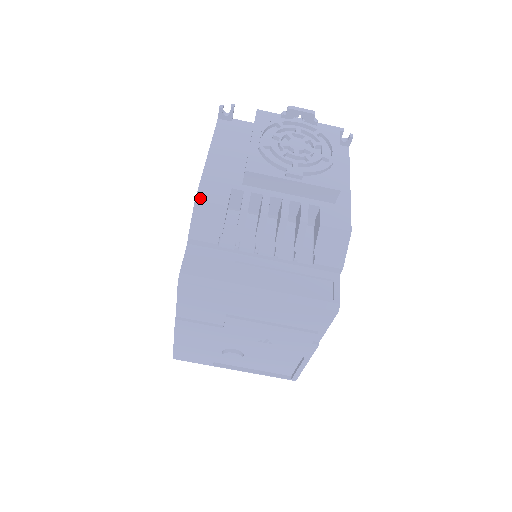
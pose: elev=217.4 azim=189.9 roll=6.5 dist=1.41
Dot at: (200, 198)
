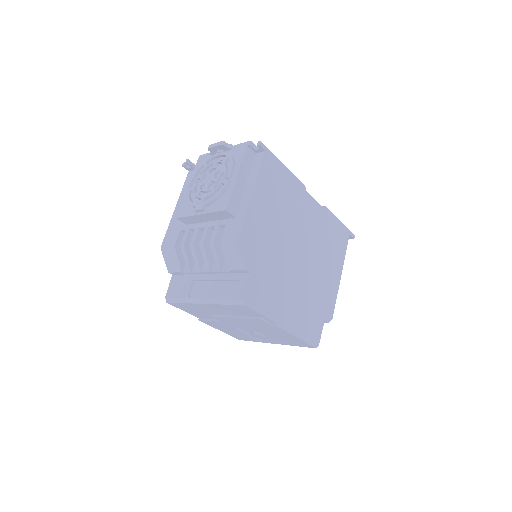
Dot at: (163, 246)
